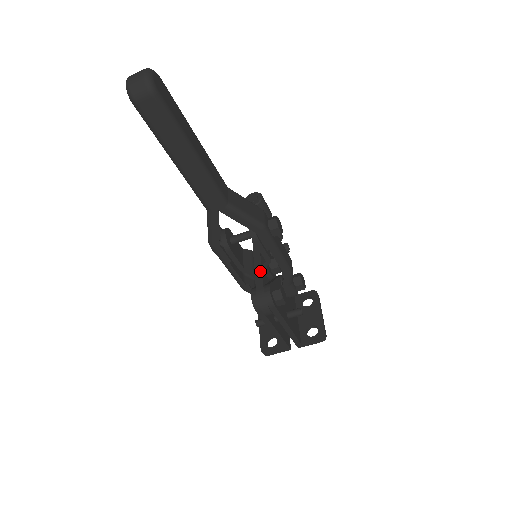
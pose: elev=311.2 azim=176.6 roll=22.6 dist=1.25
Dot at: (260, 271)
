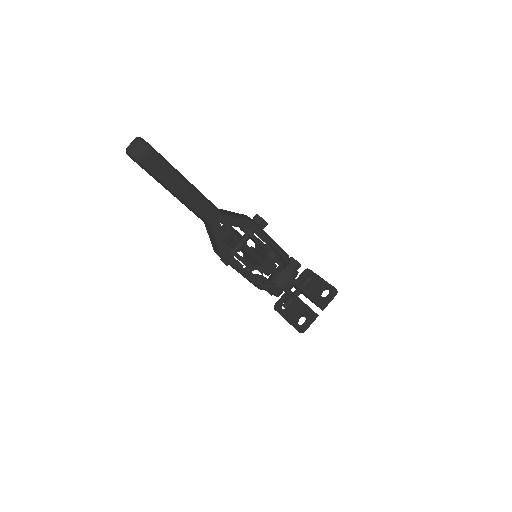
Dot at: (266, 263)
